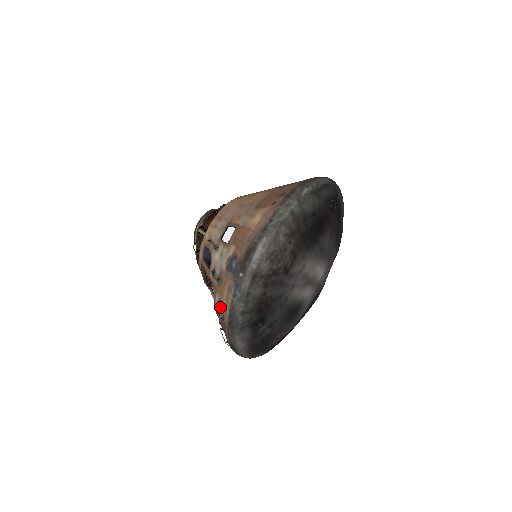
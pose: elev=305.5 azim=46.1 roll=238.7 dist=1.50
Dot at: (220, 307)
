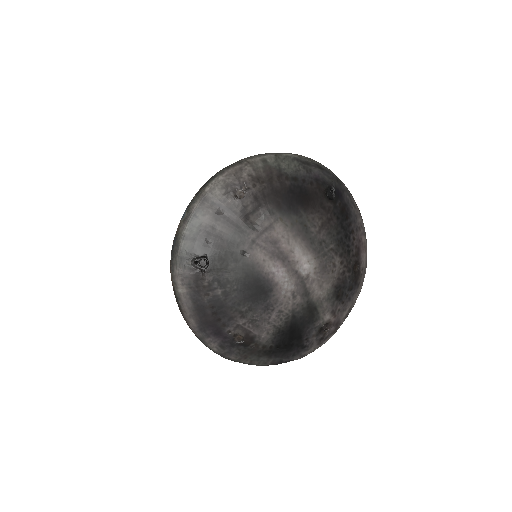
Dot at: occluded
